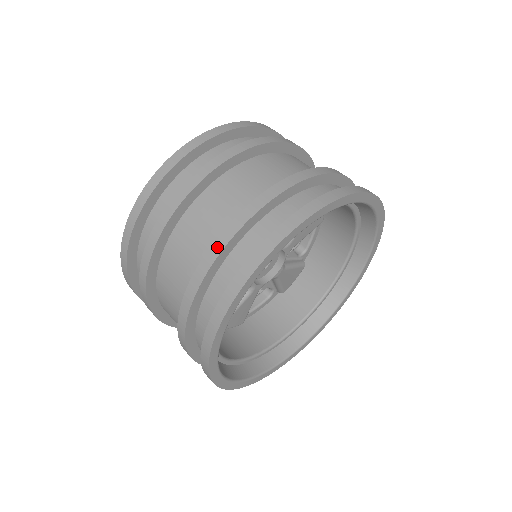
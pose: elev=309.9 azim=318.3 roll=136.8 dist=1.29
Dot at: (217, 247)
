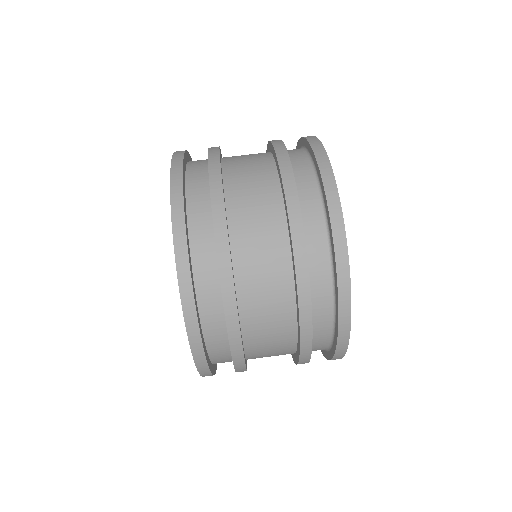
Dot at: (301, 266)
